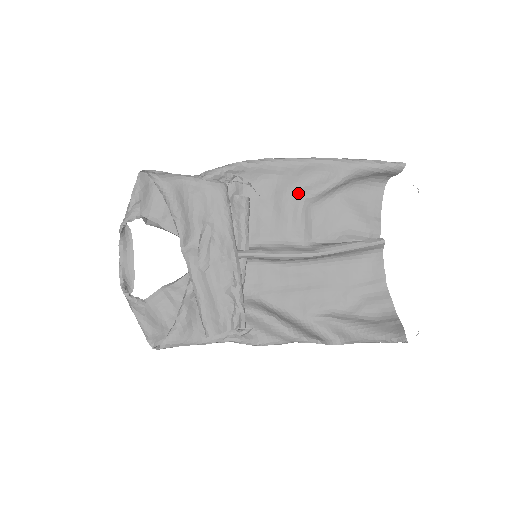
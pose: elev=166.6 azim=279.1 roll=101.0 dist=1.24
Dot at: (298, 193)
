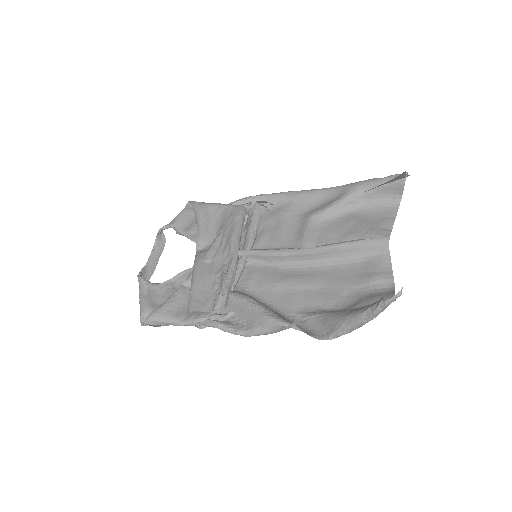
Dot at: (308, 213)
